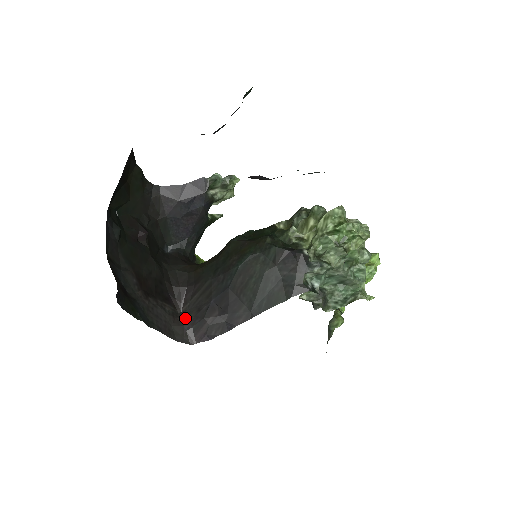
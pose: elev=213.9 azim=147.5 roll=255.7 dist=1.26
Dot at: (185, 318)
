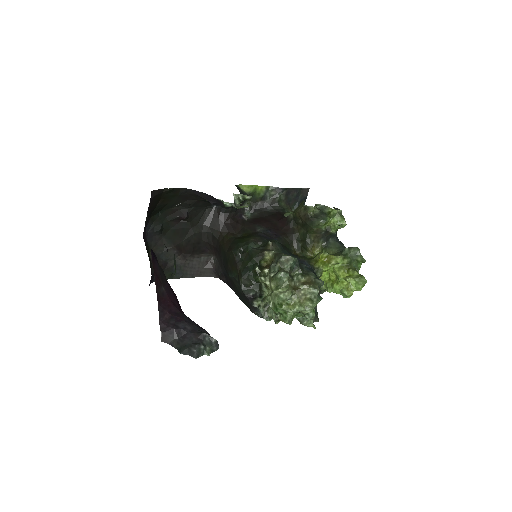
Dot at: (214, 263)
